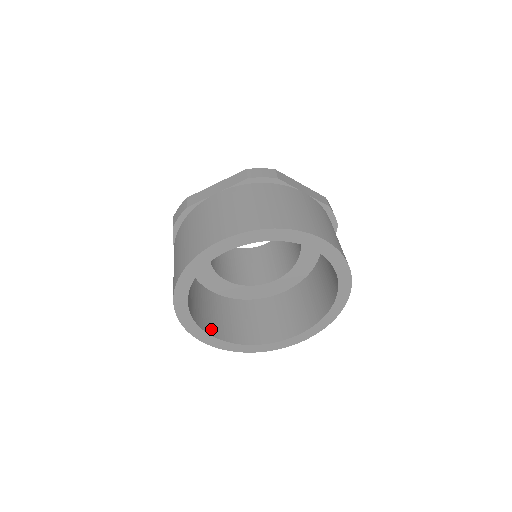
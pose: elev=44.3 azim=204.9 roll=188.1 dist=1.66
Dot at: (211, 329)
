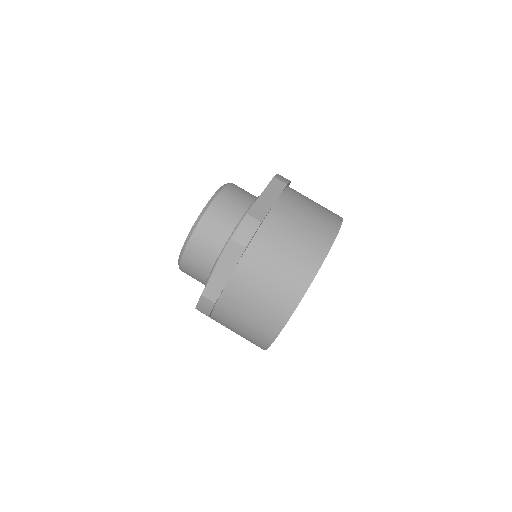
Dot at: occluded
